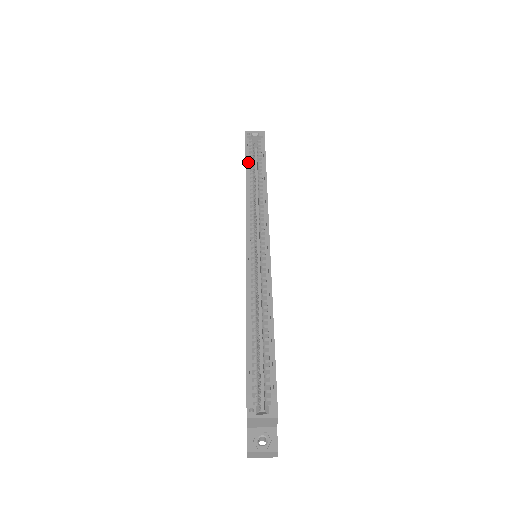
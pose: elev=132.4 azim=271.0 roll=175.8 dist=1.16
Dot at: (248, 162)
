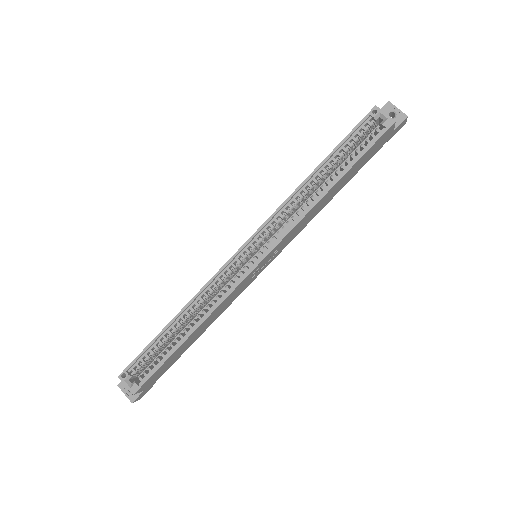
Dot at: (335, 153)
